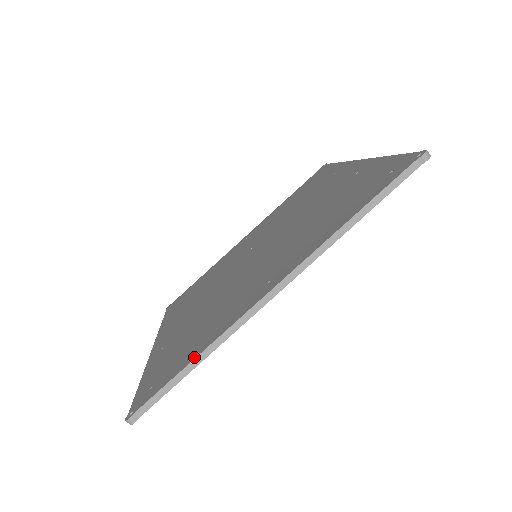
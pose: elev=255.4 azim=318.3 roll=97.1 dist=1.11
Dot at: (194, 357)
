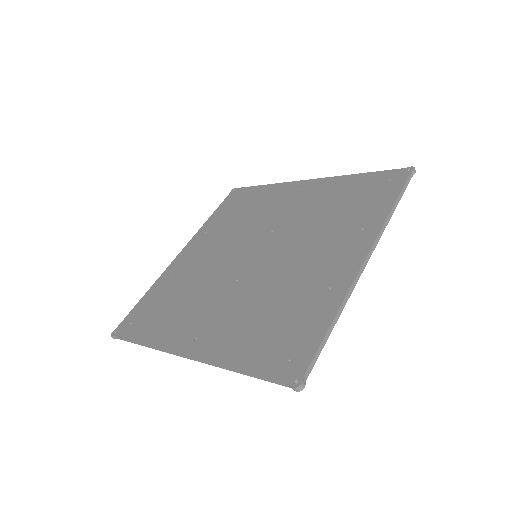
Dot at: (143, 341)
